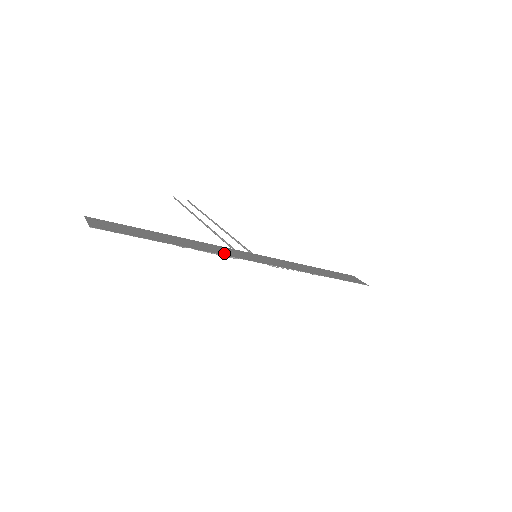
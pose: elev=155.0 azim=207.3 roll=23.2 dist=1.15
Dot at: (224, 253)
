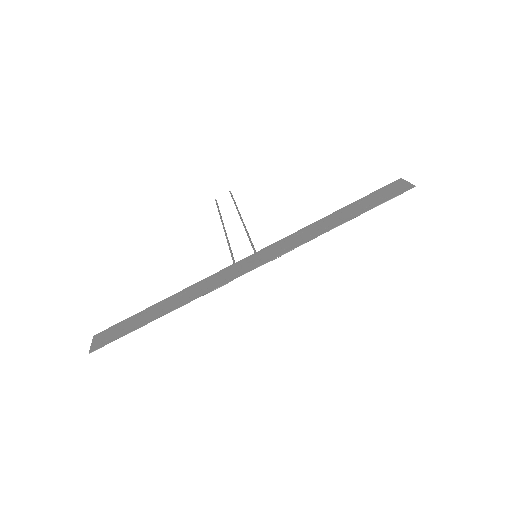
Dot at: (213, 286)
